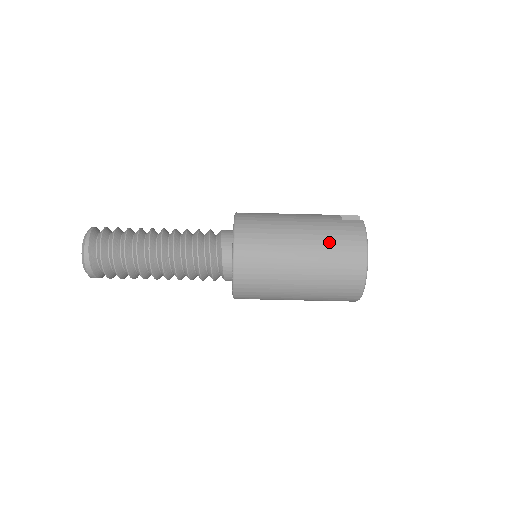
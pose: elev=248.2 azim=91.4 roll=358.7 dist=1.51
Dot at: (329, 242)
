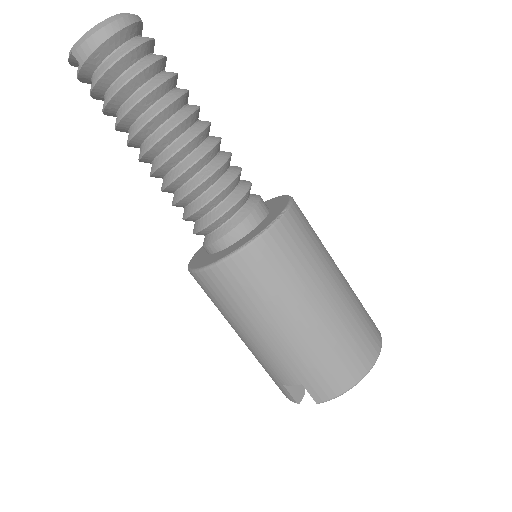
Dot at: occluded
